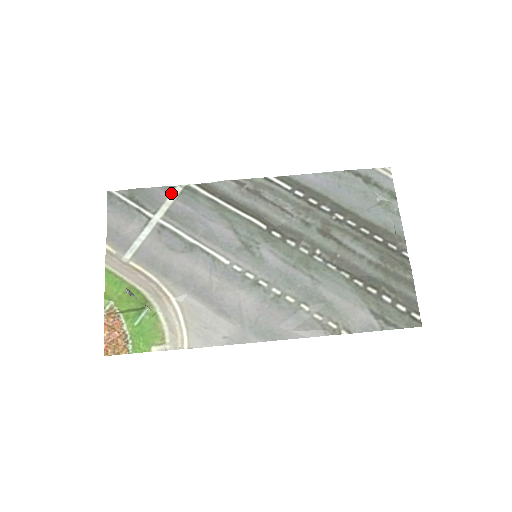
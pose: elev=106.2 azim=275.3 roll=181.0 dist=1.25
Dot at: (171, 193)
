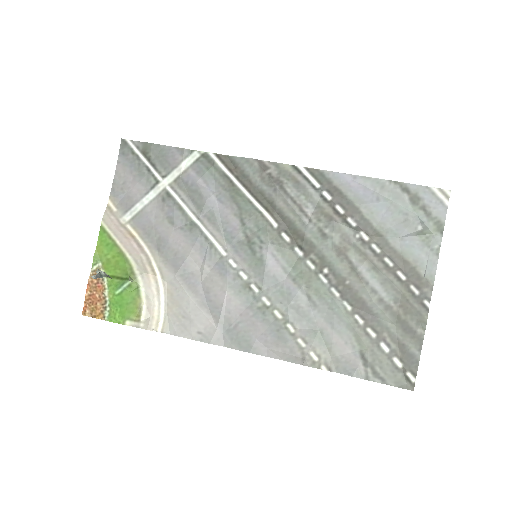
Dot at: (187, 158)
